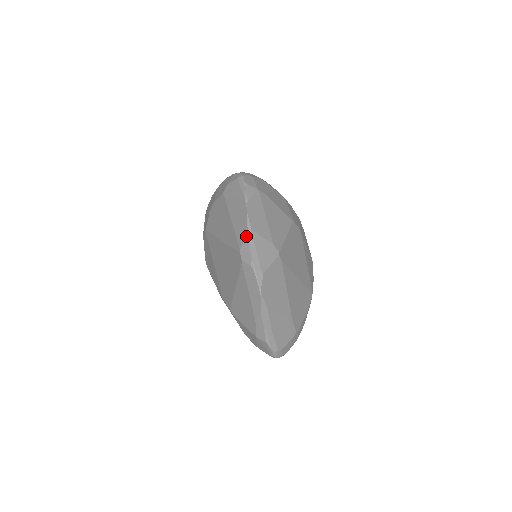
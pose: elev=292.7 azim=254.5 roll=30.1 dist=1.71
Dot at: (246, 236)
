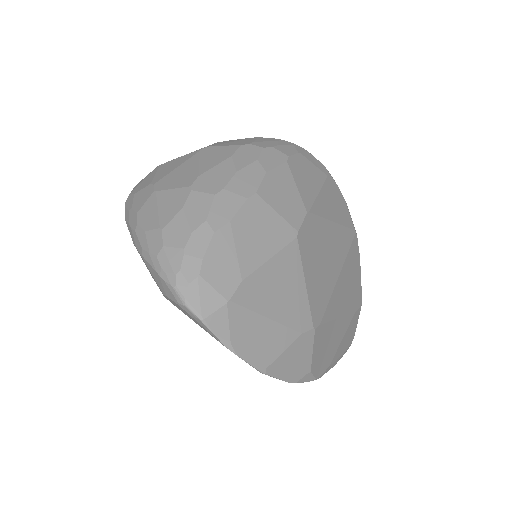
Dot at: occluded
